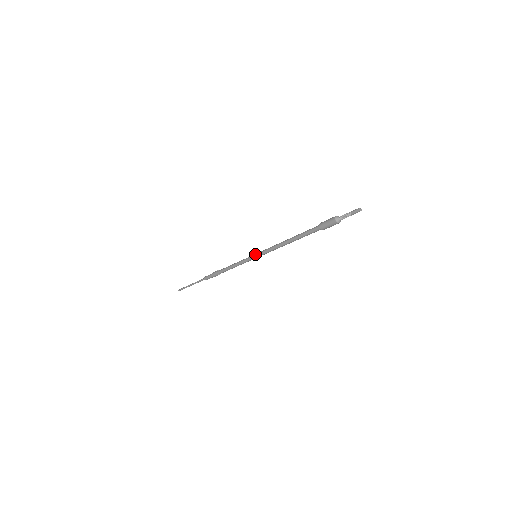
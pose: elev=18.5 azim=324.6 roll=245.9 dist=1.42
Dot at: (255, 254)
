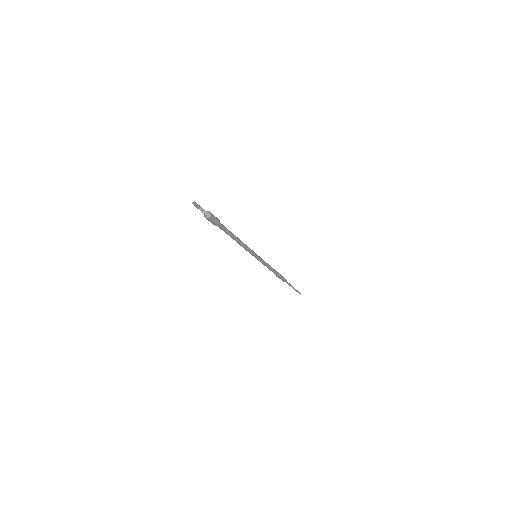
Dot at: occluded
